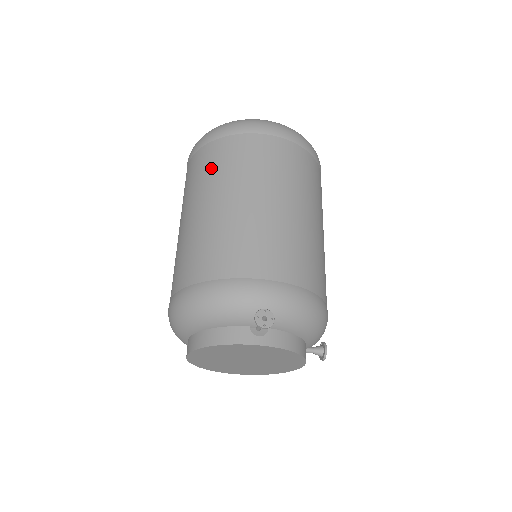
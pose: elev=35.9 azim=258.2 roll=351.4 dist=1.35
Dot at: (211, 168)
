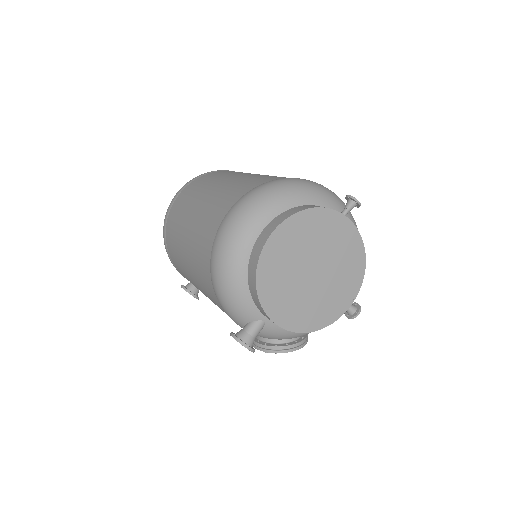
Dot at: (233, 172)
